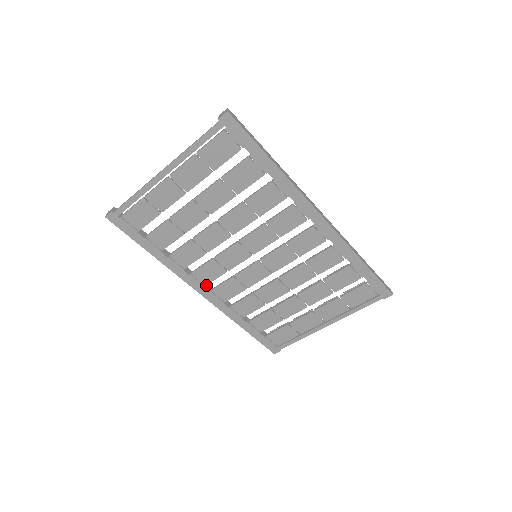
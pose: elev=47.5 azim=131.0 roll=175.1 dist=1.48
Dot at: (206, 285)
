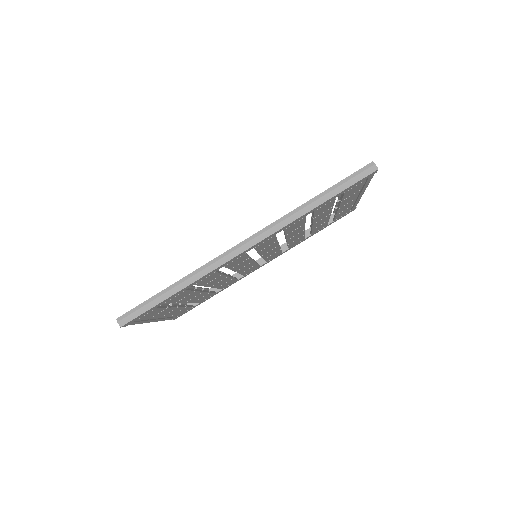
Dot at: (260, 261)
